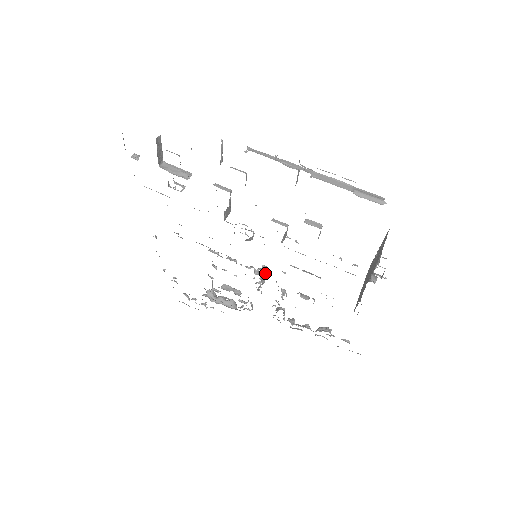
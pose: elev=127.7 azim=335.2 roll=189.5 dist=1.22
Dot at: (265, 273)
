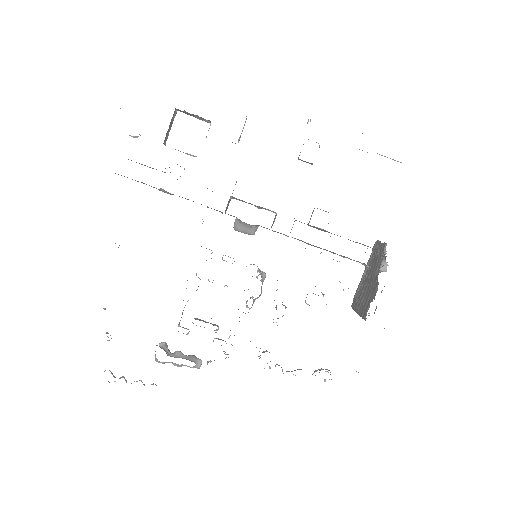
Dot at: occluded
